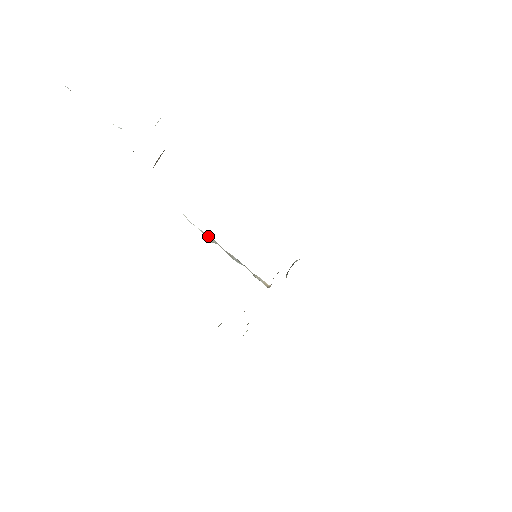
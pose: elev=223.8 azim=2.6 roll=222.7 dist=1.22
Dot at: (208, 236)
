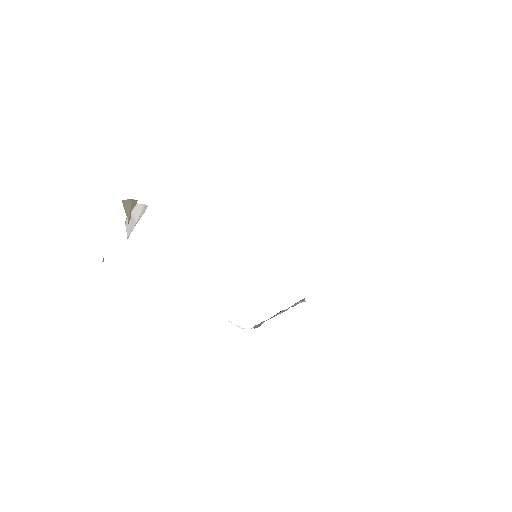
Dot at: (257, 325)
